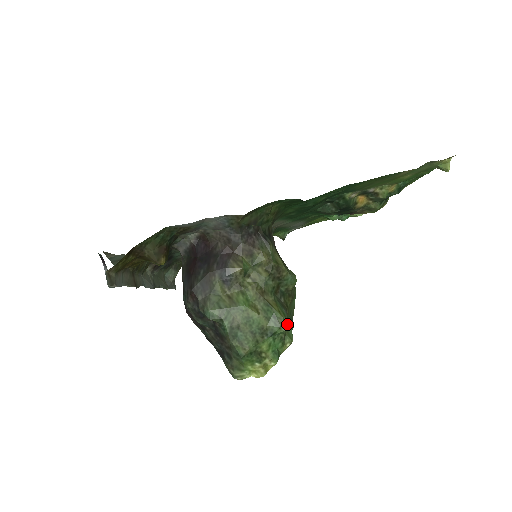
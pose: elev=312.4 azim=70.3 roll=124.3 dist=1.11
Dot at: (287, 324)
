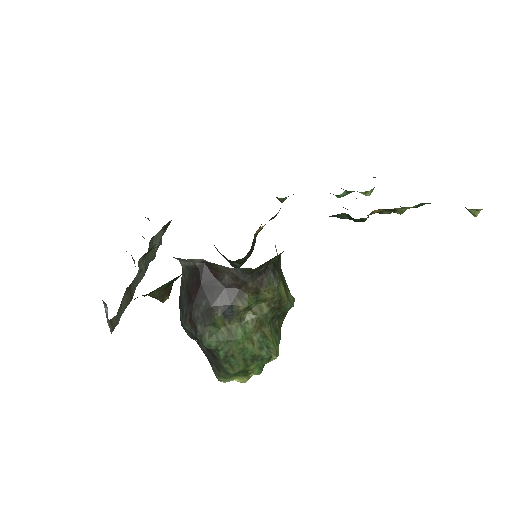
Dot at: occluded
